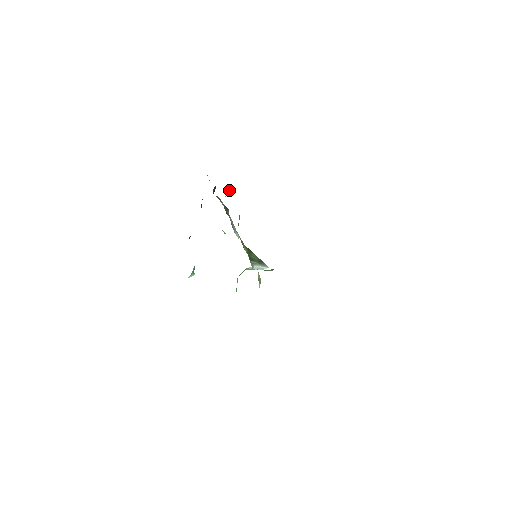
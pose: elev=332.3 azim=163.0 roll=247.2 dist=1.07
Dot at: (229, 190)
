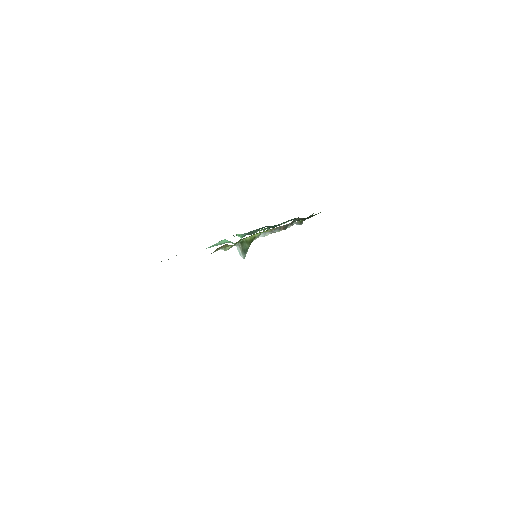
Dot at: (298, 223)
